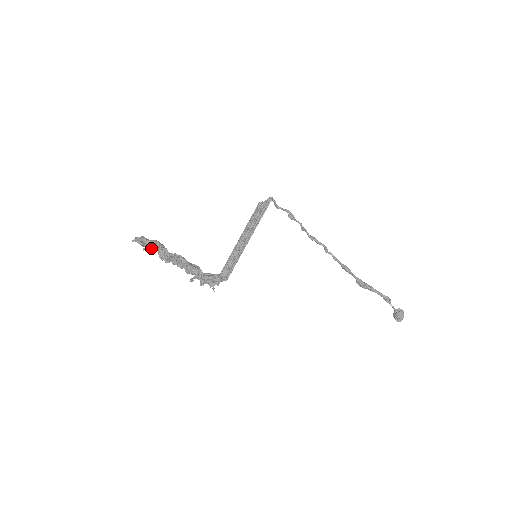
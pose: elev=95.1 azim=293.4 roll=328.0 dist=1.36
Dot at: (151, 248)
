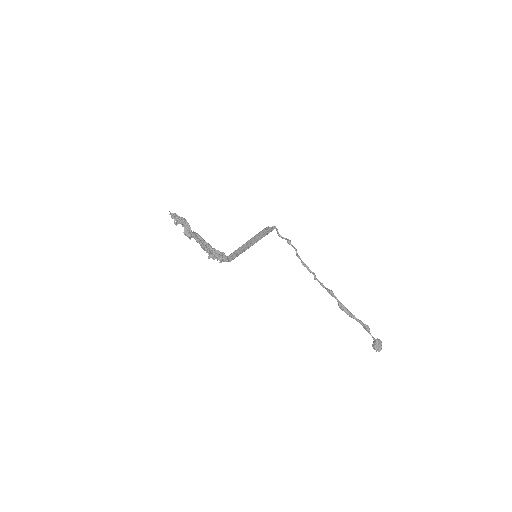
Dot at: (180, 222)
